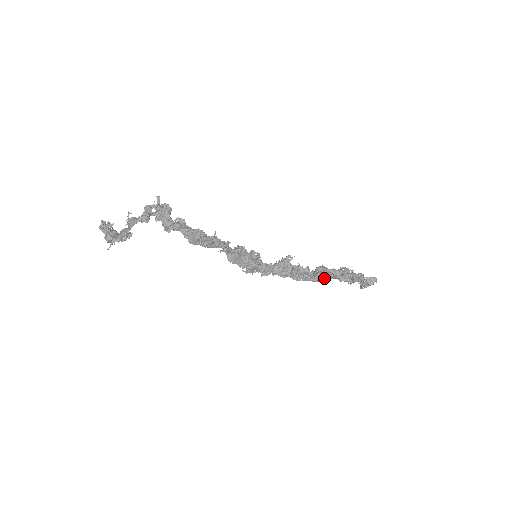
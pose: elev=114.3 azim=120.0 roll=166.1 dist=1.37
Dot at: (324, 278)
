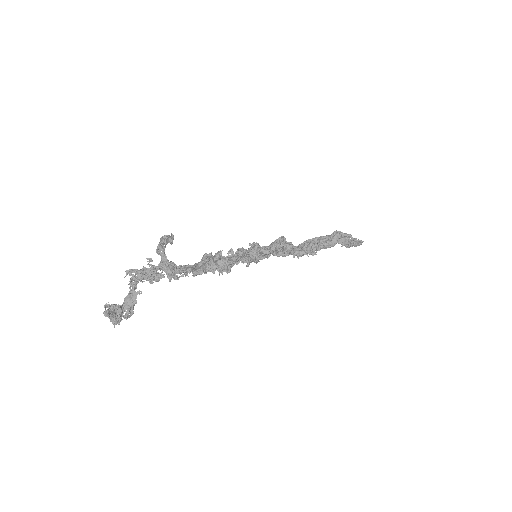
Dot at: occluded
